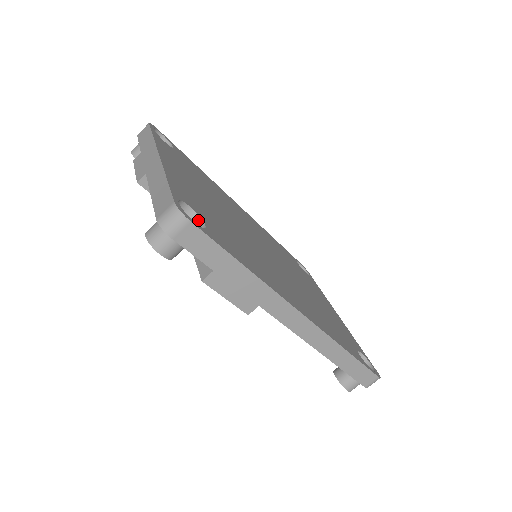
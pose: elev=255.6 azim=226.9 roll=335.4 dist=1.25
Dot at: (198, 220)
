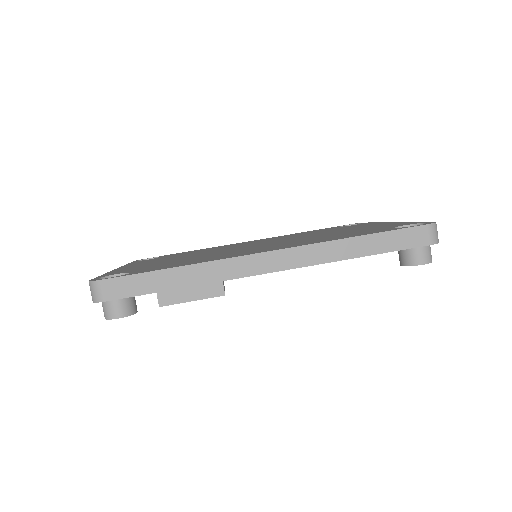
Dot at: occluded
